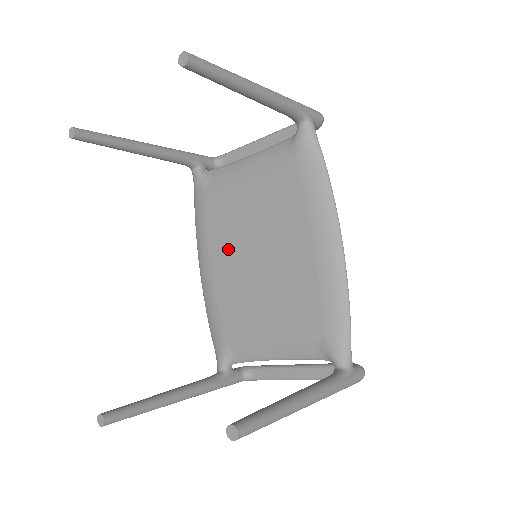
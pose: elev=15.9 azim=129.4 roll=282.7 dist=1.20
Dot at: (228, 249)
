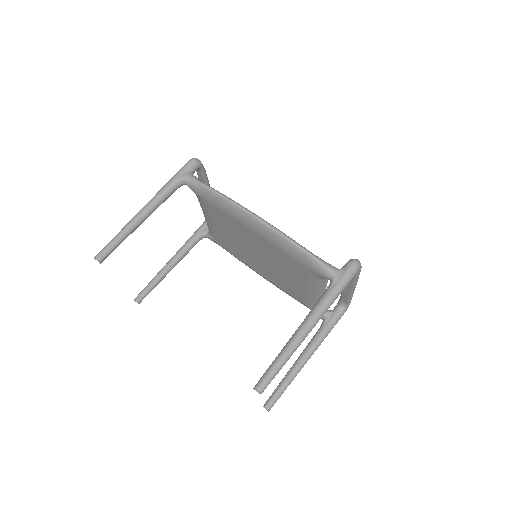
Dot at: (251, 261)
